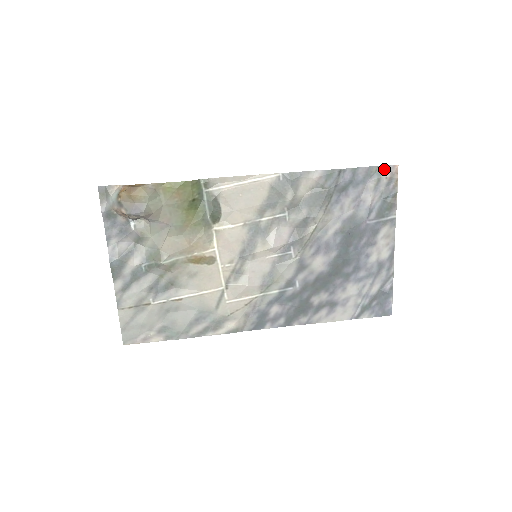
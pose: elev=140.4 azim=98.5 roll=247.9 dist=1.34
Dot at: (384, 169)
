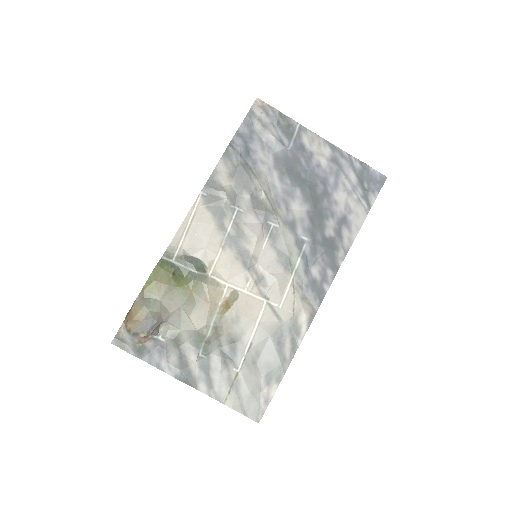
Dot at: (253, 111)
